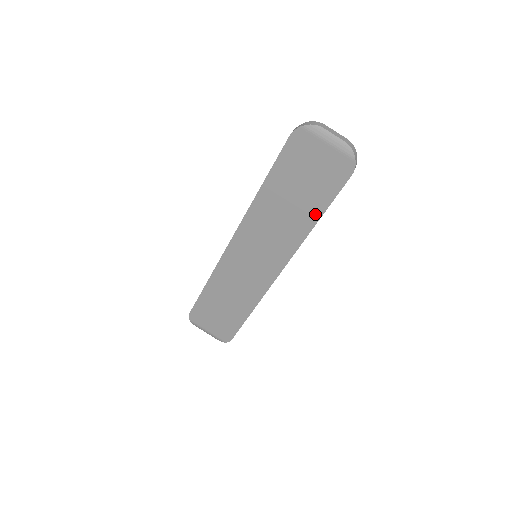
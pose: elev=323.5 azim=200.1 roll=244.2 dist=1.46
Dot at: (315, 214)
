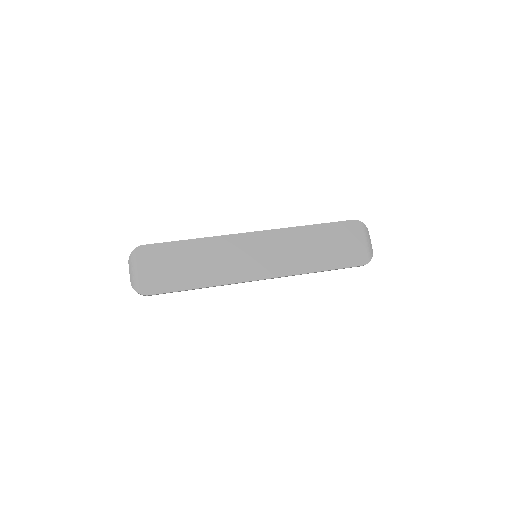
Dot at: (323, 266)
